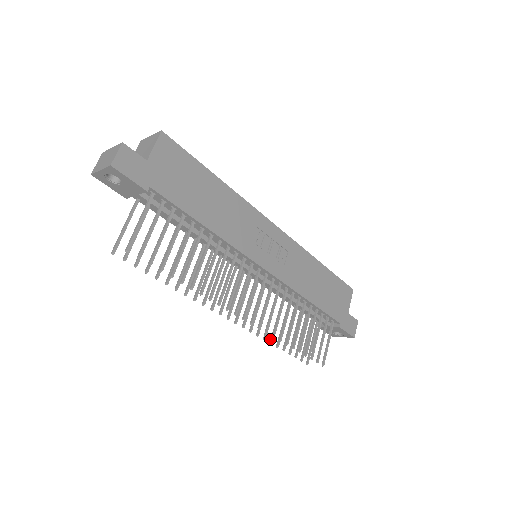
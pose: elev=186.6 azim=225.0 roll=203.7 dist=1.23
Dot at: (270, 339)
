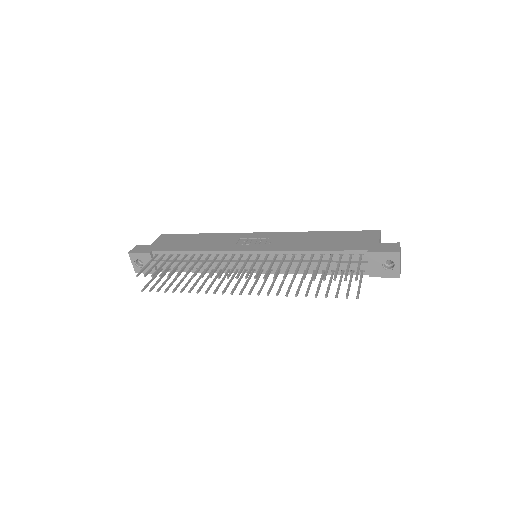
Dot at: (296, 295)
